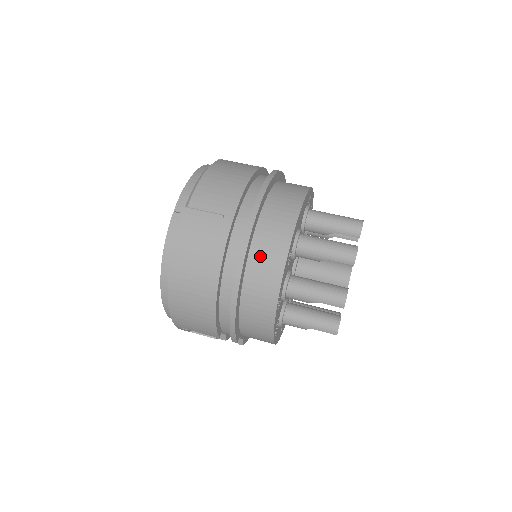
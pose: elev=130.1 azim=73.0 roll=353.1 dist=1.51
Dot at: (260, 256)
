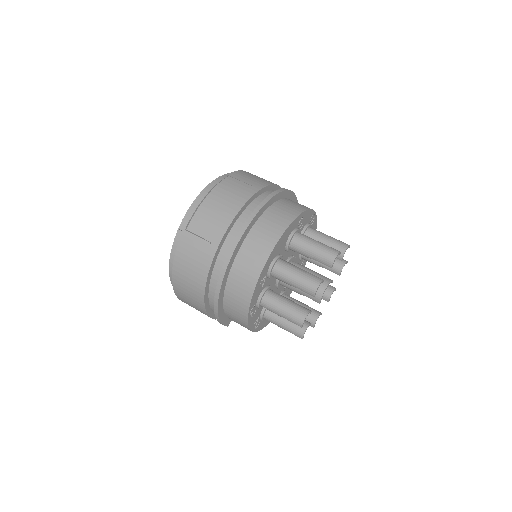
Dot at: (236, 279)
